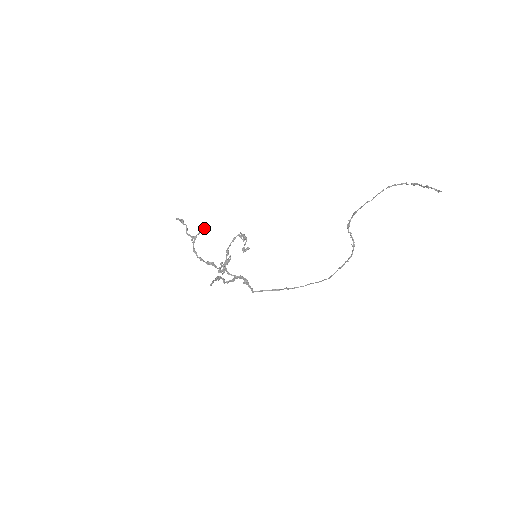
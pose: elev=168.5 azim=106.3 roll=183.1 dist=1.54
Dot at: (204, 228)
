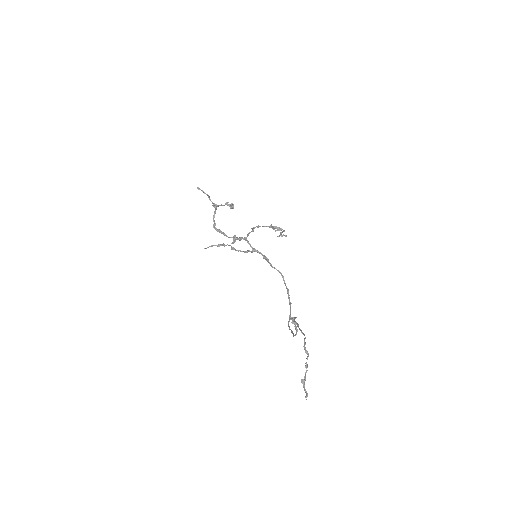
Dot at: (228, 204)
